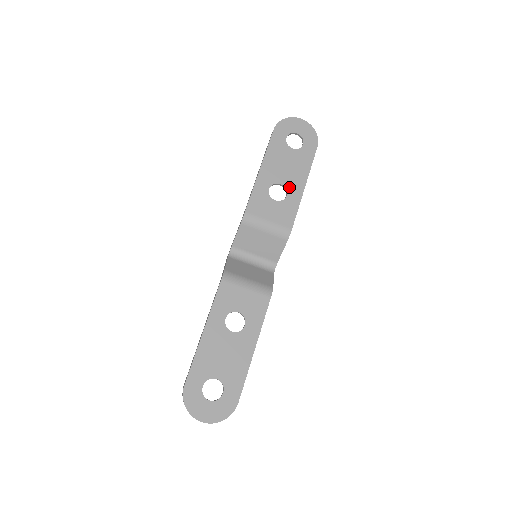
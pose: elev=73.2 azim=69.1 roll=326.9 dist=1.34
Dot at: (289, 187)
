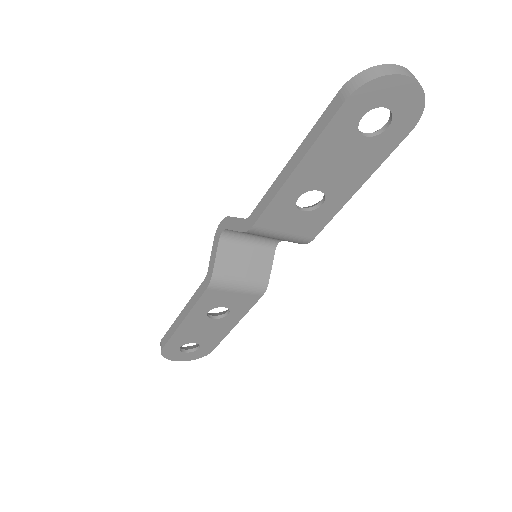
Dot at: (331, 194)
